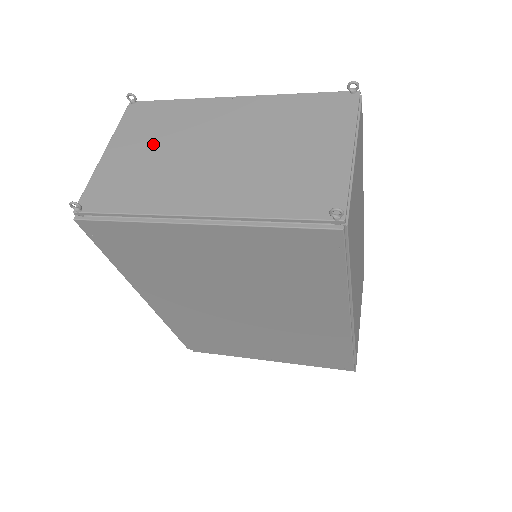
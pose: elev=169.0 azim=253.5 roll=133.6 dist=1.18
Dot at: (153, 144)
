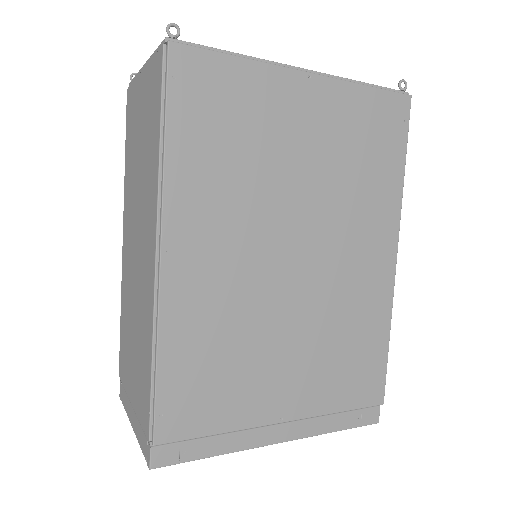
Dot at: occluded
